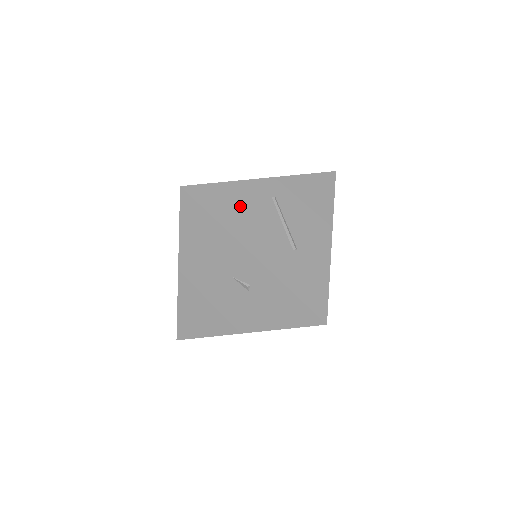
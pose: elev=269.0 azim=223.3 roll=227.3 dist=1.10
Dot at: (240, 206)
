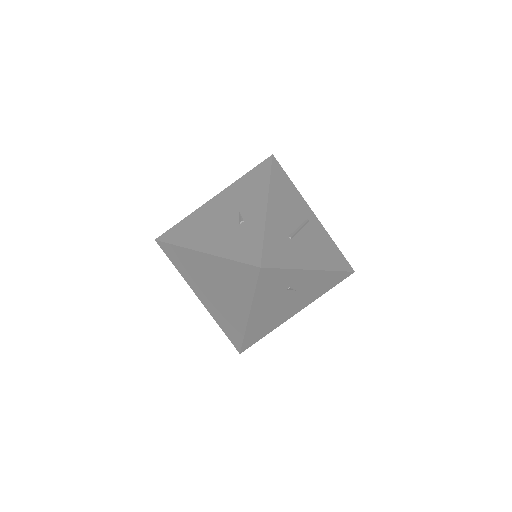
Dot at: (288, 195)
